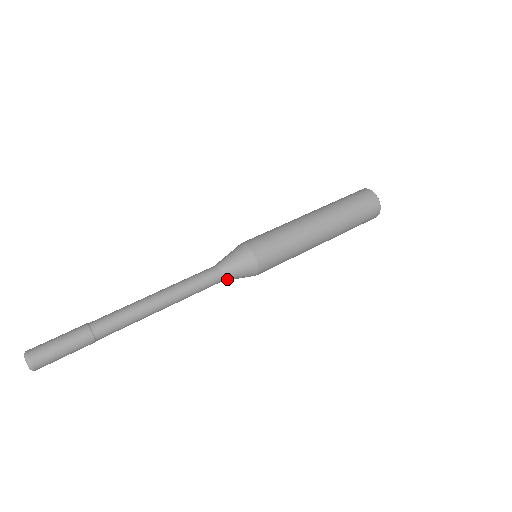
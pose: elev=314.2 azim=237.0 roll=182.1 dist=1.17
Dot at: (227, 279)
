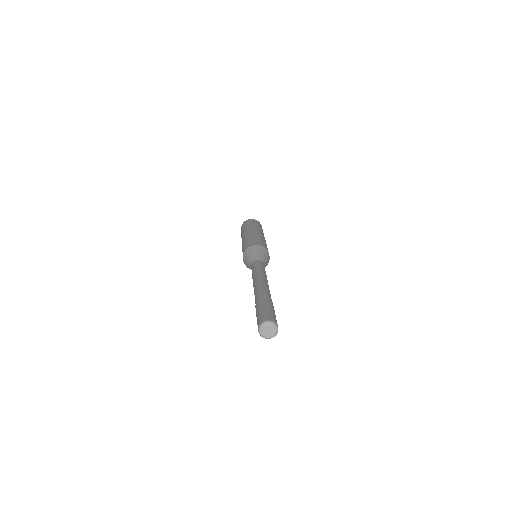
Dot at: occluded
